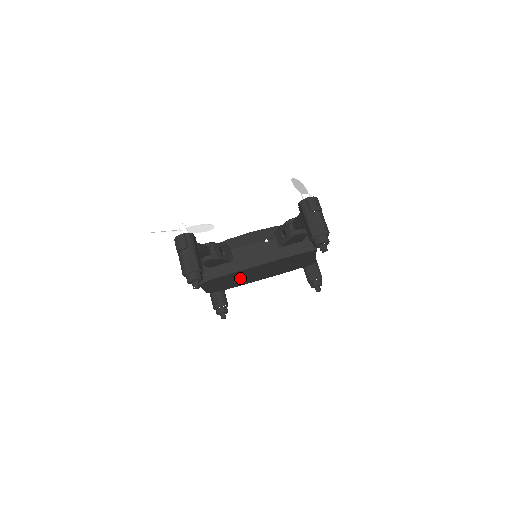
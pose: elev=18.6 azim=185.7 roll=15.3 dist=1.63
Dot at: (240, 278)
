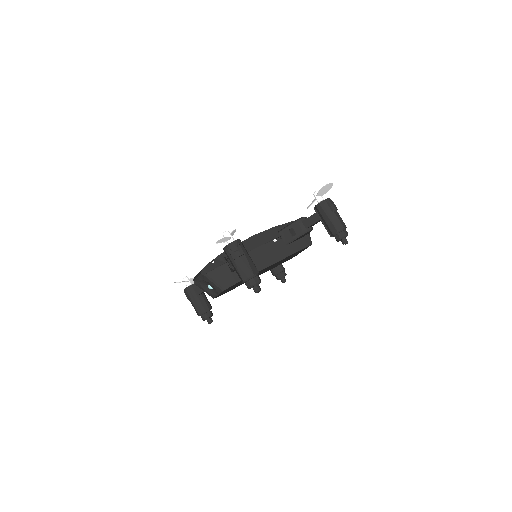
Dot at: occluded
